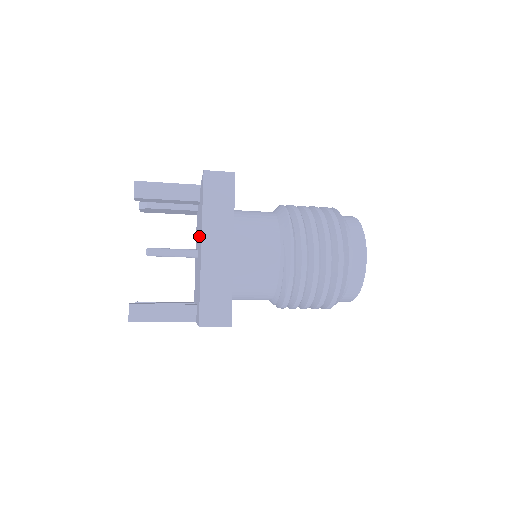
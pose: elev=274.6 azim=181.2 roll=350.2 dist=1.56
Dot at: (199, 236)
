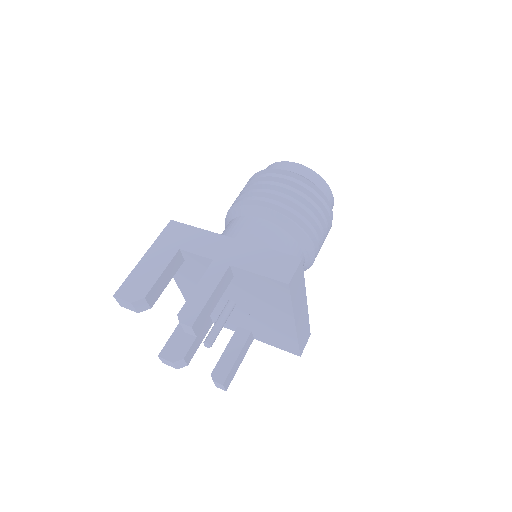
Dot at: (252, 303)
